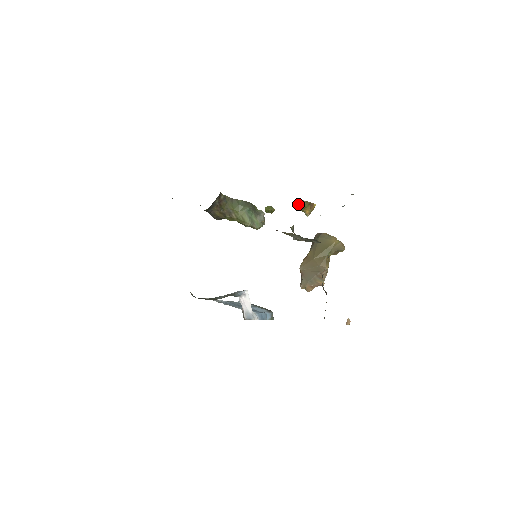
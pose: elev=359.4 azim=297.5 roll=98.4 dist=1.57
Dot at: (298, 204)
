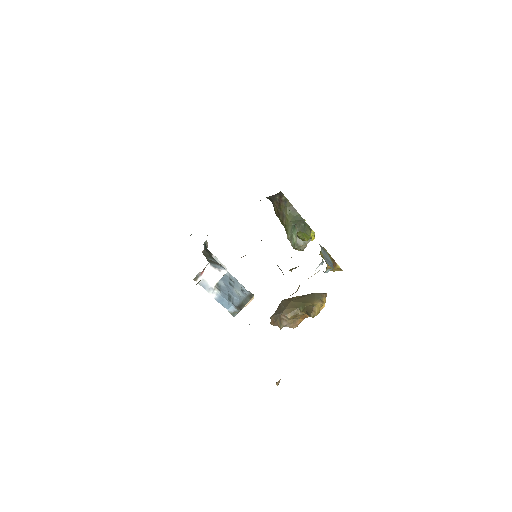
Dot at: occluded
